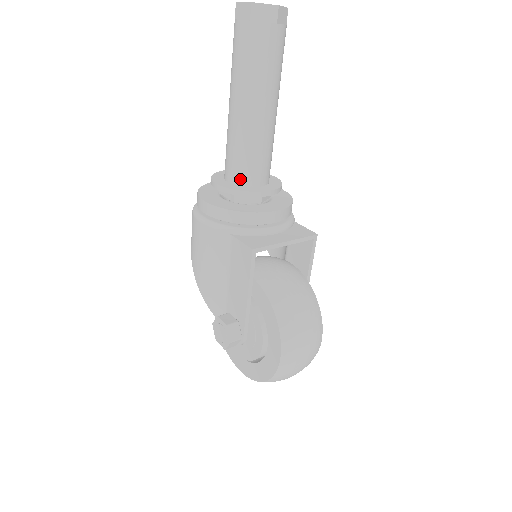
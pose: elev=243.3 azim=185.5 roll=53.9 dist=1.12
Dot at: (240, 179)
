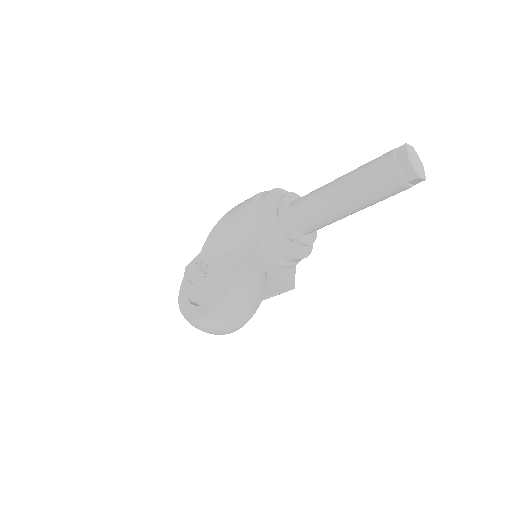
Dot at: (295, 217)
